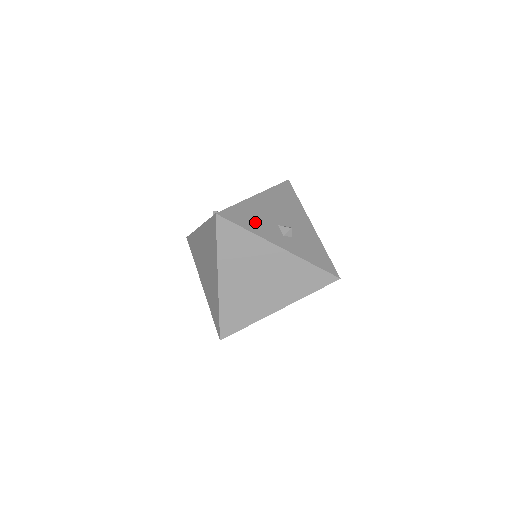
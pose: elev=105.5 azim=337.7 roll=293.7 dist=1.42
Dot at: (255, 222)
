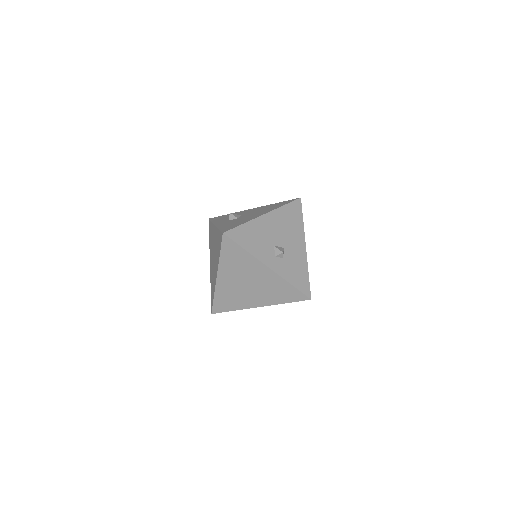
Dot at: (254, 242)
